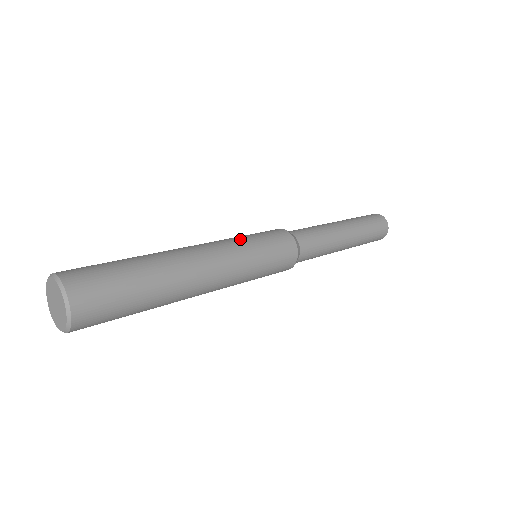
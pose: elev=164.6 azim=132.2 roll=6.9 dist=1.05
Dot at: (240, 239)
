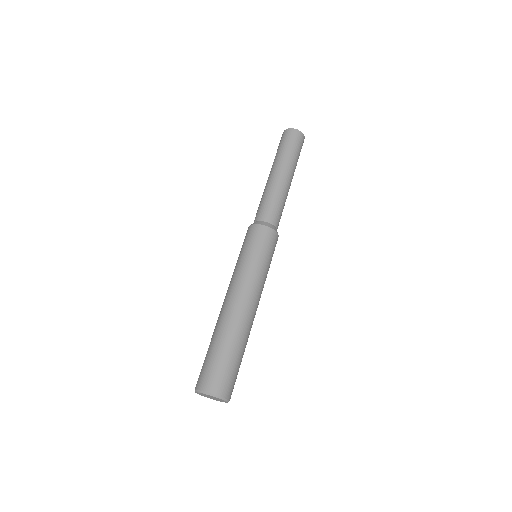
Dot at: (245, 264)
